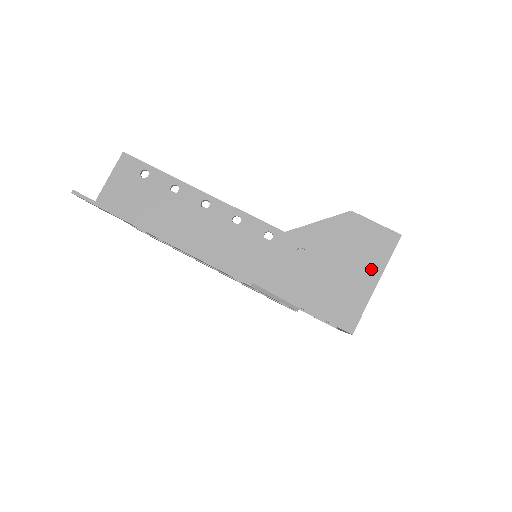
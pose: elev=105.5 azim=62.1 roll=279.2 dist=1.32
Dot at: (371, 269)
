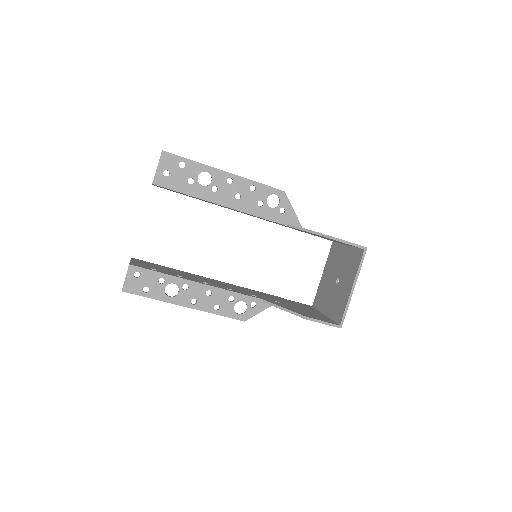
Dot at: occluded
